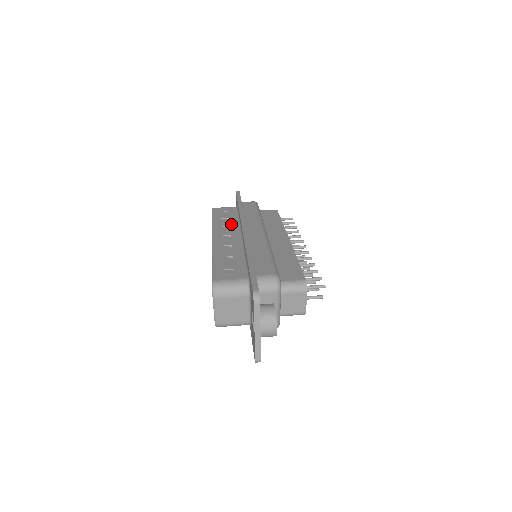
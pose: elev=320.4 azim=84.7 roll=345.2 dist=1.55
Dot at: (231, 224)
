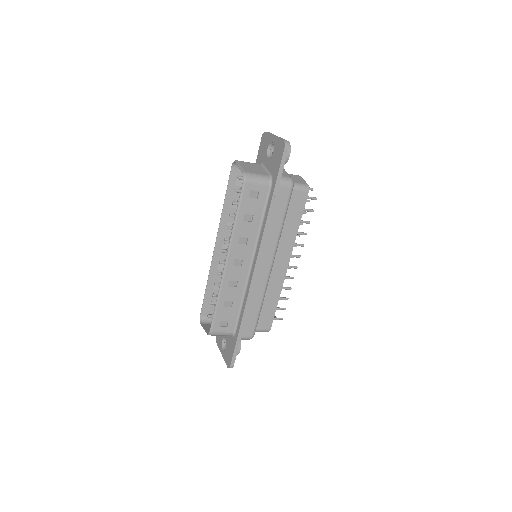
Dot at: occluded
